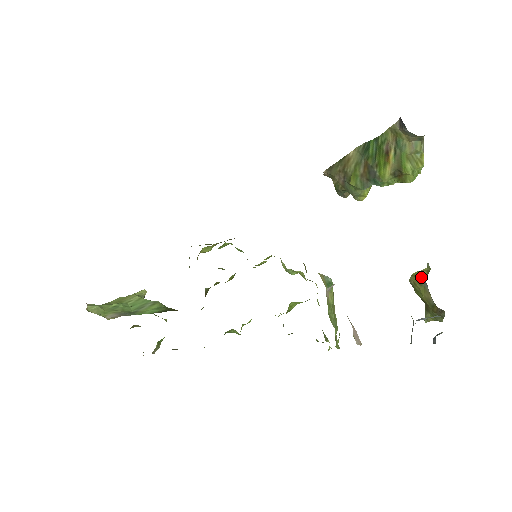
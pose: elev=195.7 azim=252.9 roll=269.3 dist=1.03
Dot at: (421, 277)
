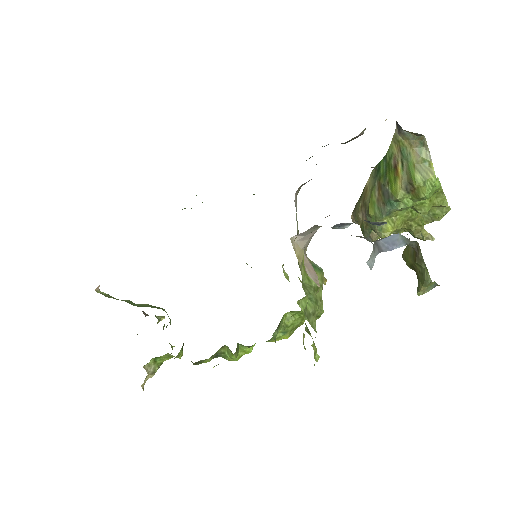
Dot at: occluded
